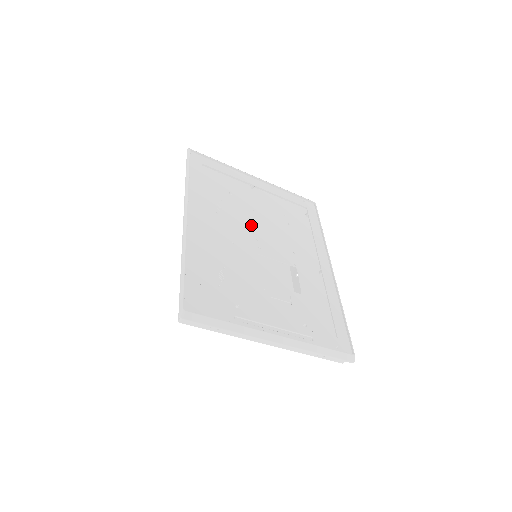
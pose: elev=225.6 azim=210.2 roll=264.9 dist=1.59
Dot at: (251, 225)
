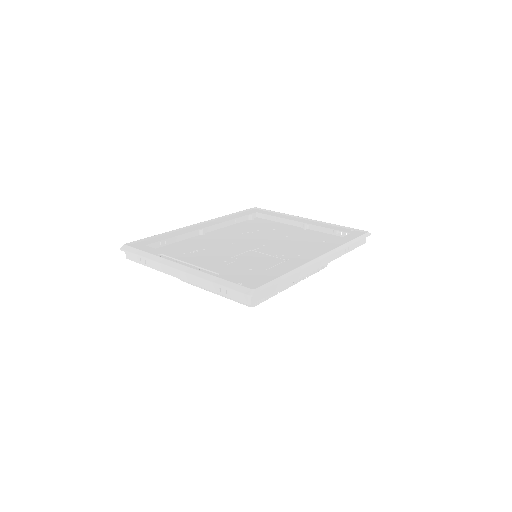
Dot at: (270, 240)
